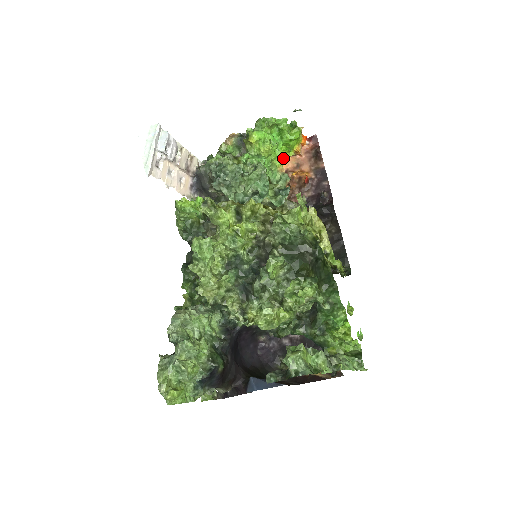
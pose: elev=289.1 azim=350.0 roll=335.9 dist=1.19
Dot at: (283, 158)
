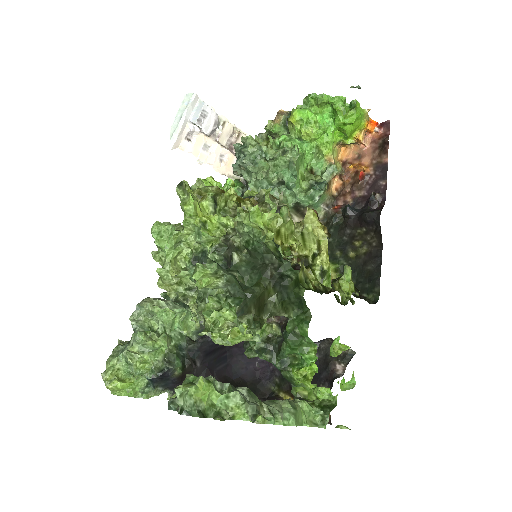
Dot at: (346, 146)
